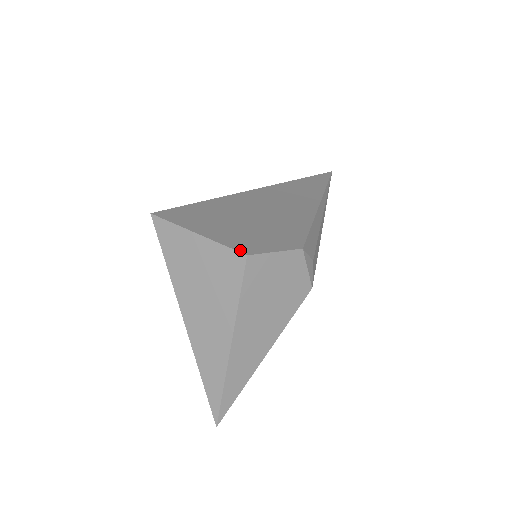
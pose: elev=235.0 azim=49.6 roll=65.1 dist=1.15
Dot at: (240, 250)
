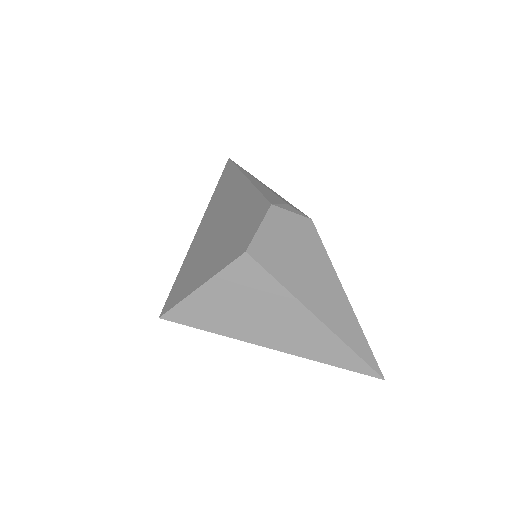
Dot at: (238, 256)
